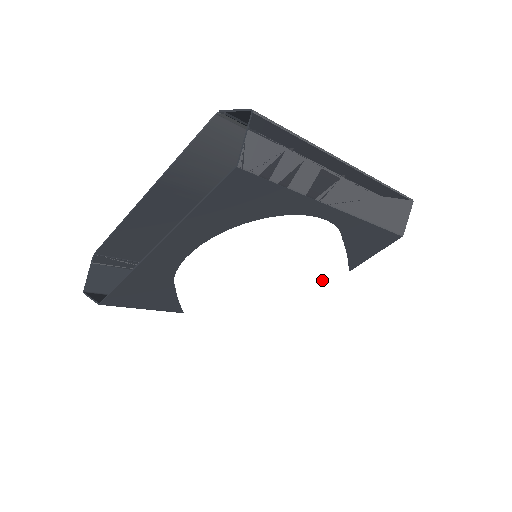
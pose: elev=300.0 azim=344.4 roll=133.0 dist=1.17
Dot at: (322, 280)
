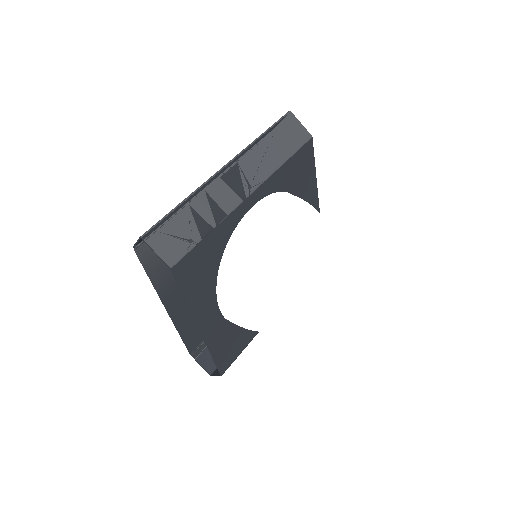
Dot at: (289, 241)
